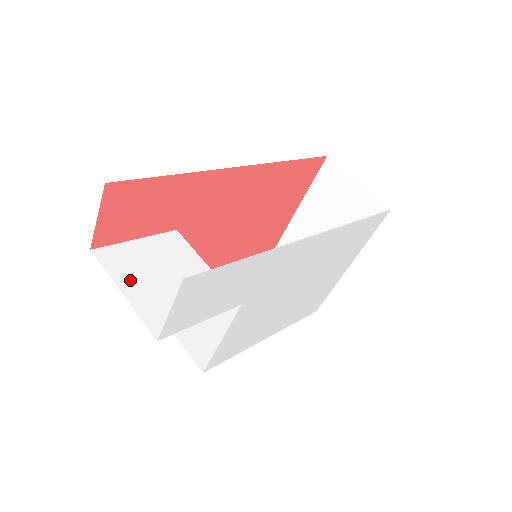
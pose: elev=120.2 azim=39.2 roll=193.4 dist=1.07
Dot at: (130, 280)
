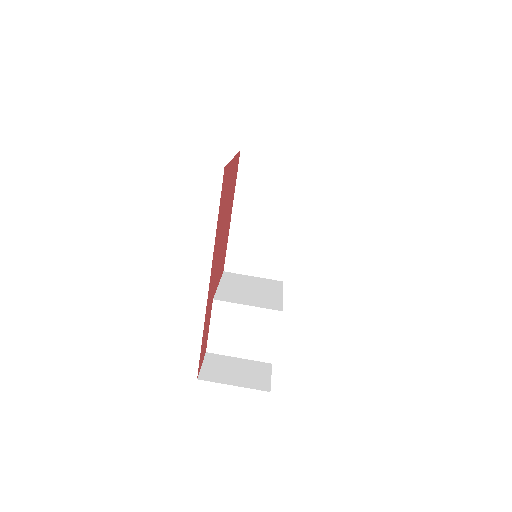
Dot at: (234, 349)
